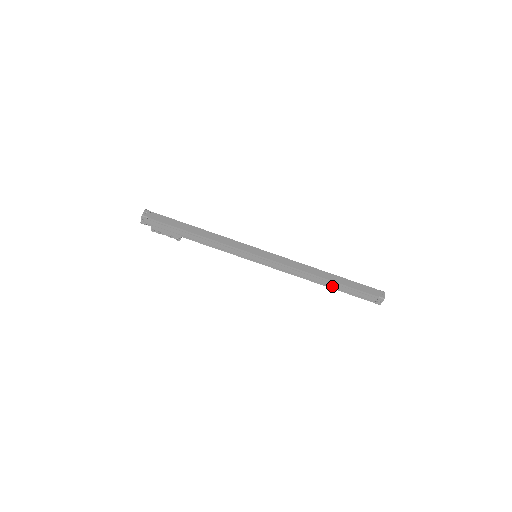
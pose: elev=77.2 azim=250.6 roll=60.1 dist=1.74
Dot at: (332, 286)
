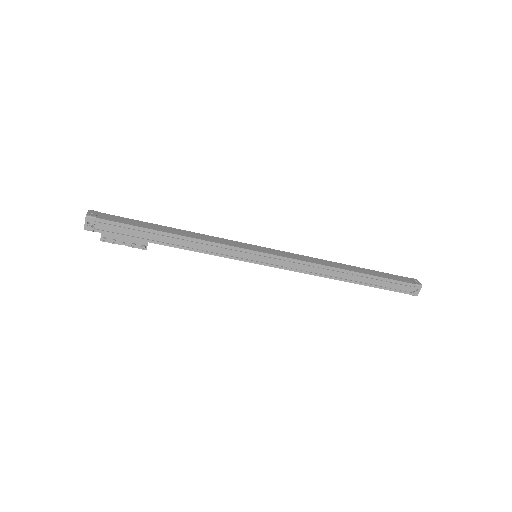
Dot at: (358, 281)
